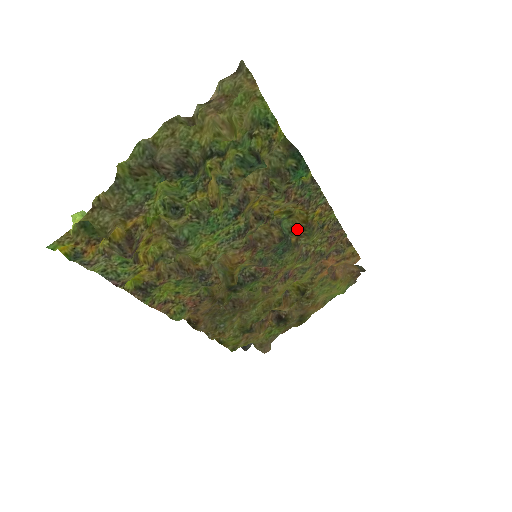
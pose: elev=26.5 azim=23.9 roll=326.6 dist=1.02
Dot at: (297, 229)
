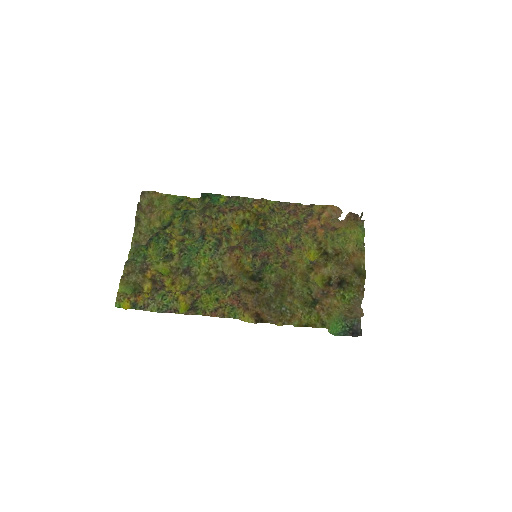
Dot at: (257, 223)
